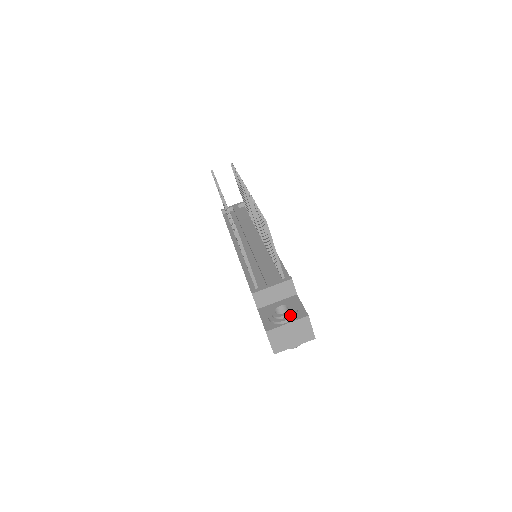
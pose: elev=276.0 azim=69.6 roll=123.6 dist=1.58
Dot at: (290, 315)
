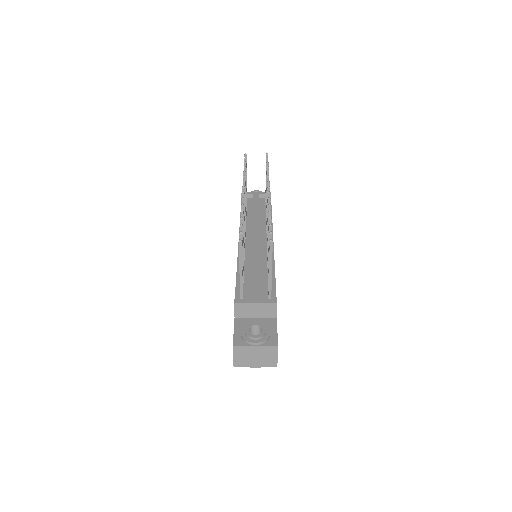
Dot at: (261, 339)
